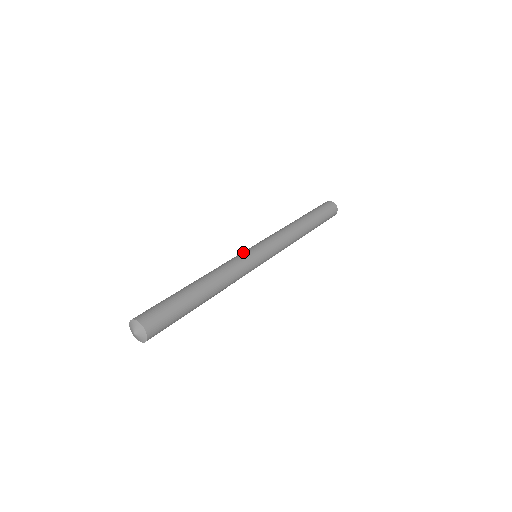
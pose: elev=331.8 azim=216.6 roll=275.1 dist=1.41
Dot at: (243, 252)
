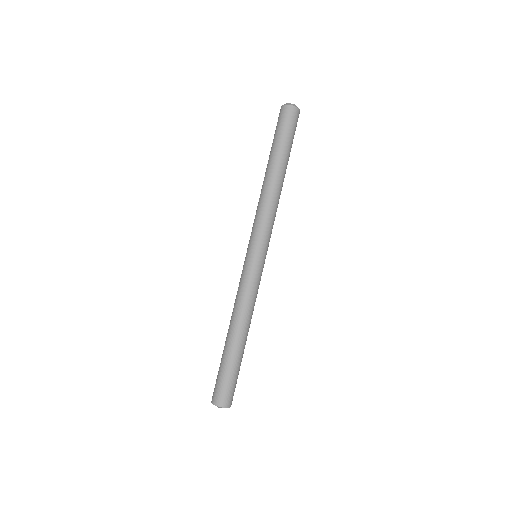
Dot at: (245, 269)
